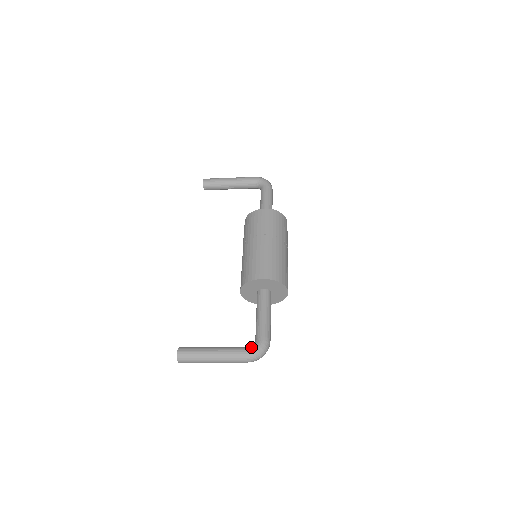
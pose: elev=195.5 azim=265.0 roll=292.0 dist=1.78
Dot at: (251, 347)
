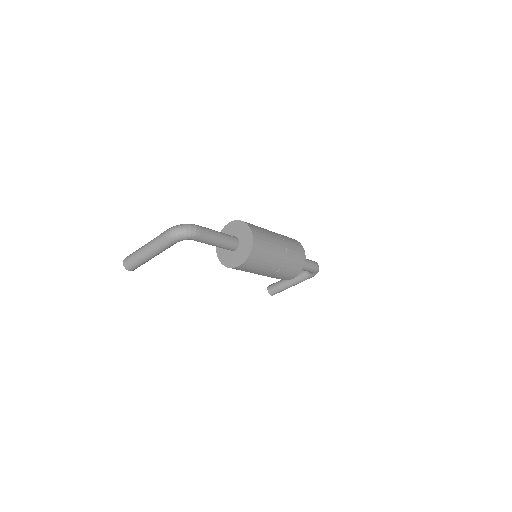
Dot at: occluded
